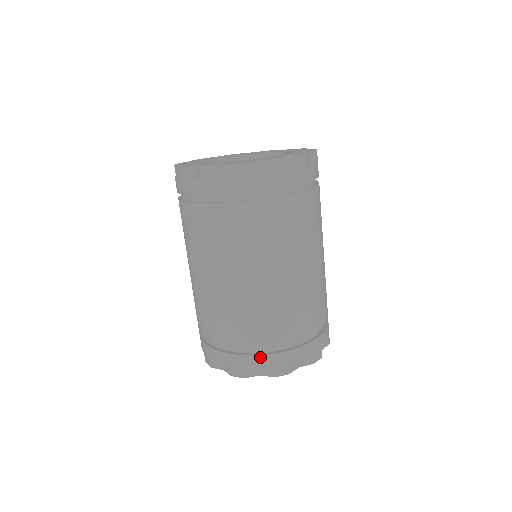
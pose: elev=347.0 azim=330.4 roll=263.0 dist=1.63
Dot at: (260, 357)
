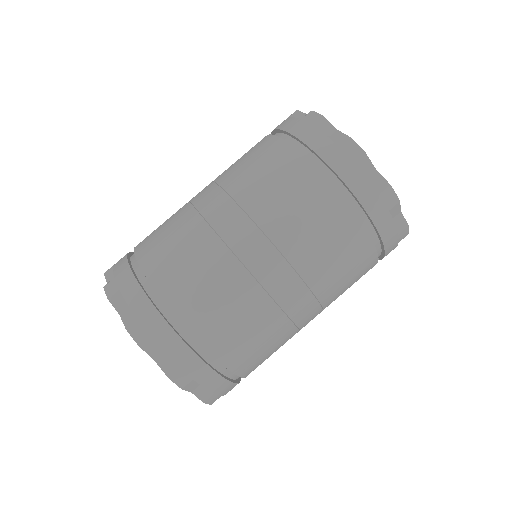
Dot at: (143, 295)
